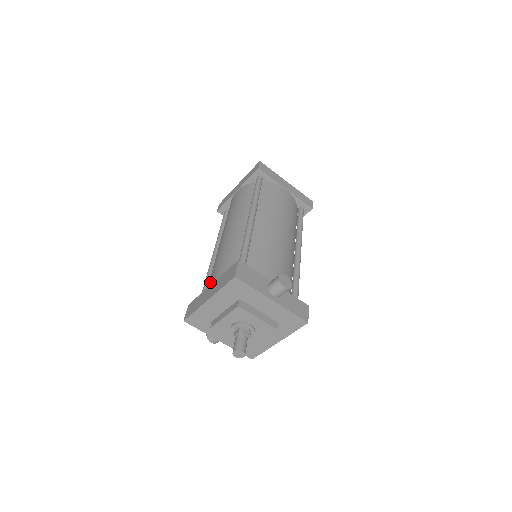
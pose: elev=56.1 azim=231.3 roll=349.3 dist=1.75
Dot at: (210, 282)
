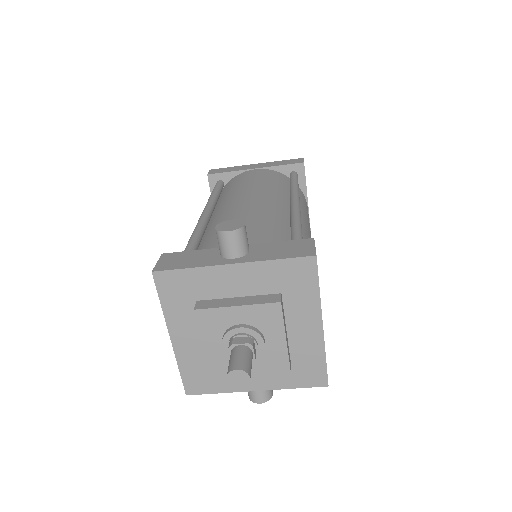
Dot at: occluded
